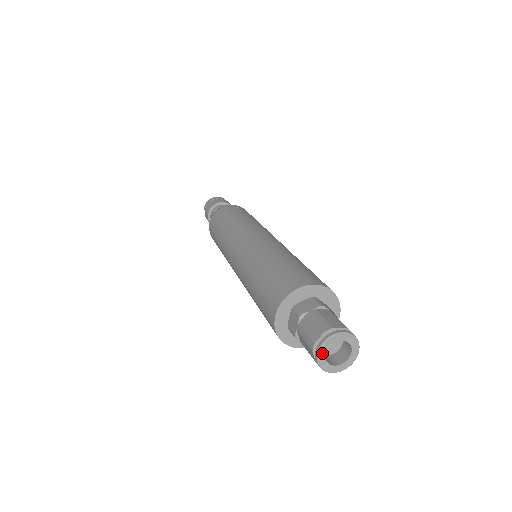
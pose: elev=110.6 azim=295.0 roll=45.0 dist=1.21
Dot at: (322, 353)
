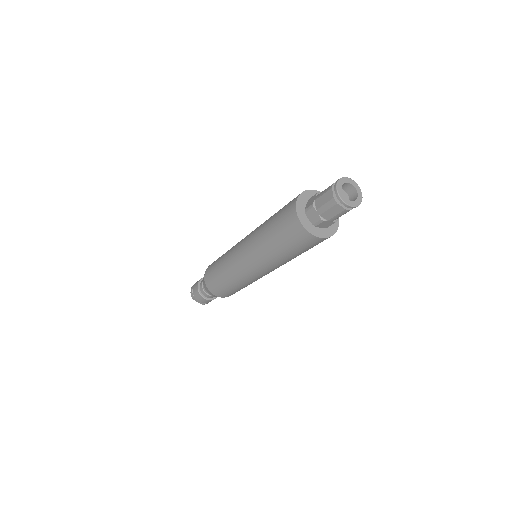
Dot at: (342, 196)
